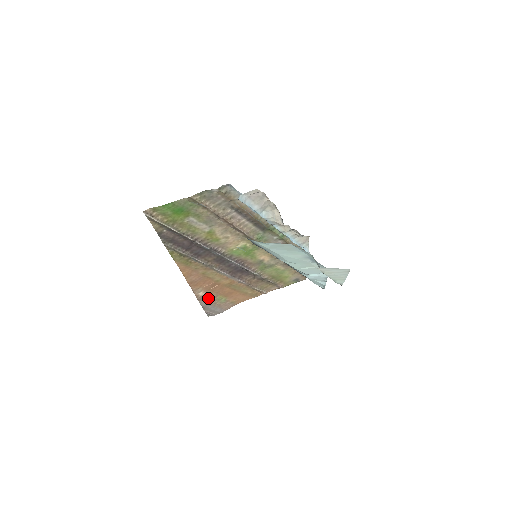
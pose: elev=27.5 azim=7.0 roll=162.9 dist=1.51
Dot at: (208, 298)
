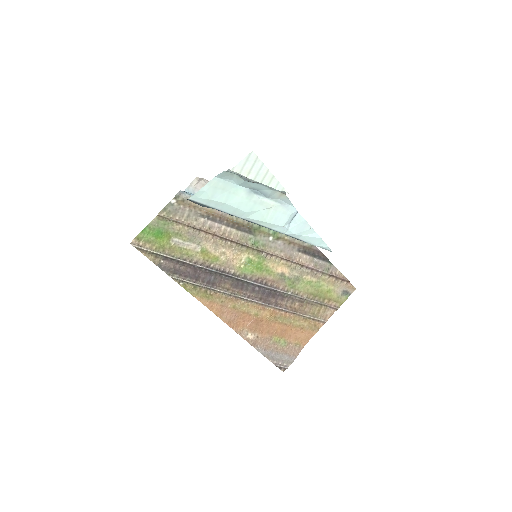
Dot at: (263, 342)
